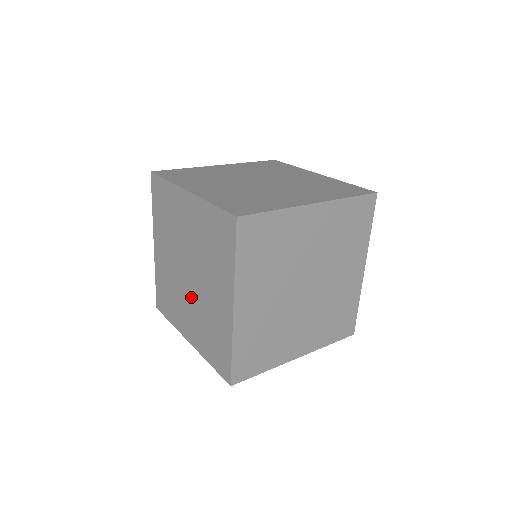
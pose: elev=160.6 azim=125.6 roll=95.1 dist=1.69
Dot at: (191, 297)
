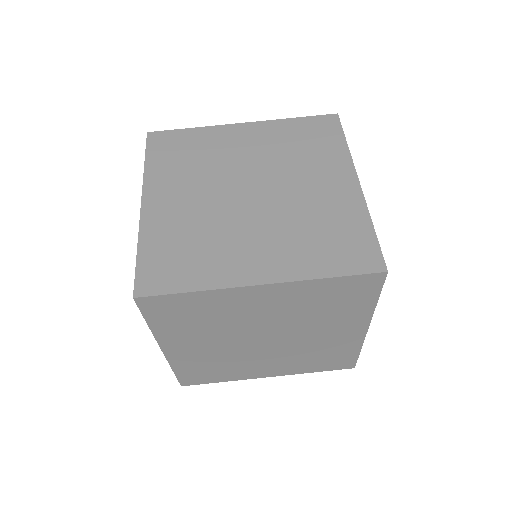
Dot at: (274, 352)
